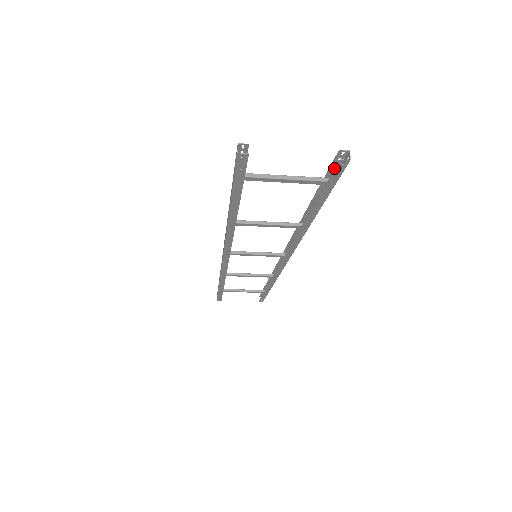
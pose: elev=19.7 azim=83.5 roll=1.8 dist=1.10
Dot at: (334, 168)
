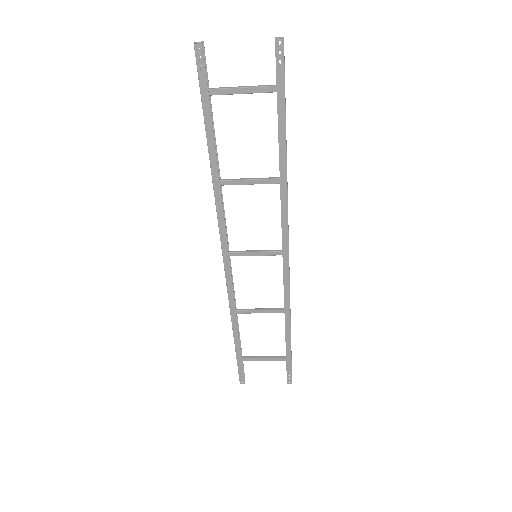
Dot at: (275, 55)
